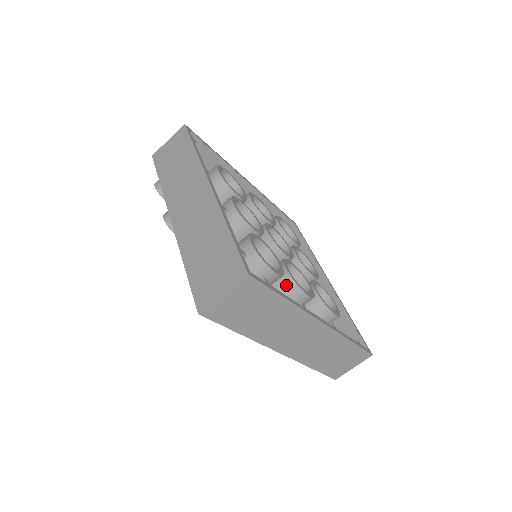
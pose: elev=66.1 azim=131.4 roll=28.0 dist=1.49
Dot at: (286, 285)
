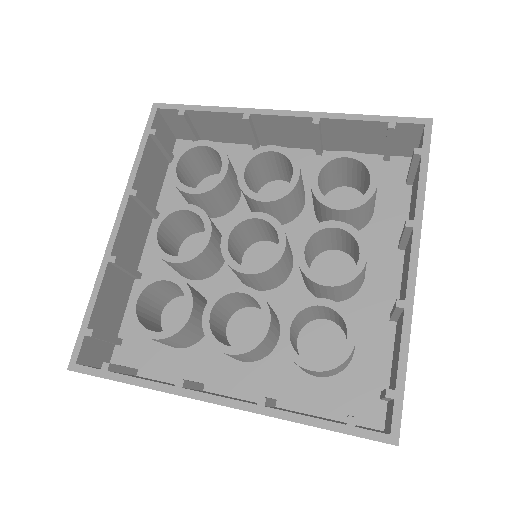
Dot at: (346, 287)
